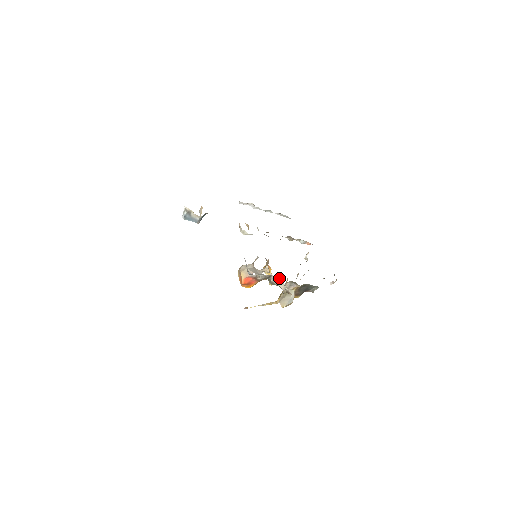
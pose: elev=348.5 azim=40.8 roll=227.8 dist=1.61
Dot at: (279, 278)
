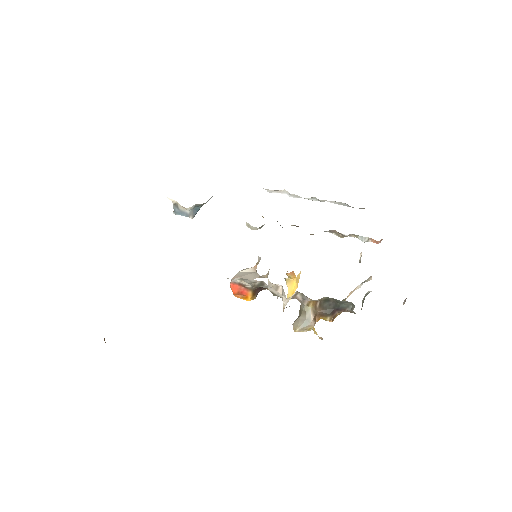
Dot at: (279, 286)
